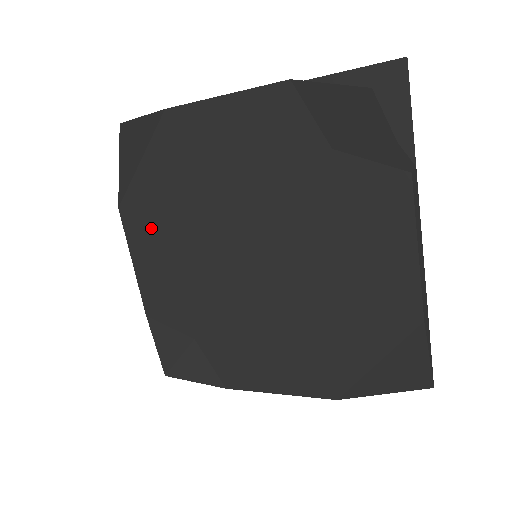
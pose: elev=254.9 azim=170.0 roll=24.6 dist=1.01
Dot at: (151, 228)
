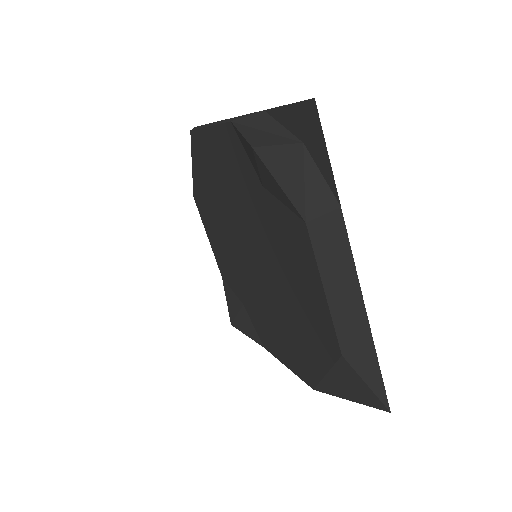
Dot at: (208, 216)
